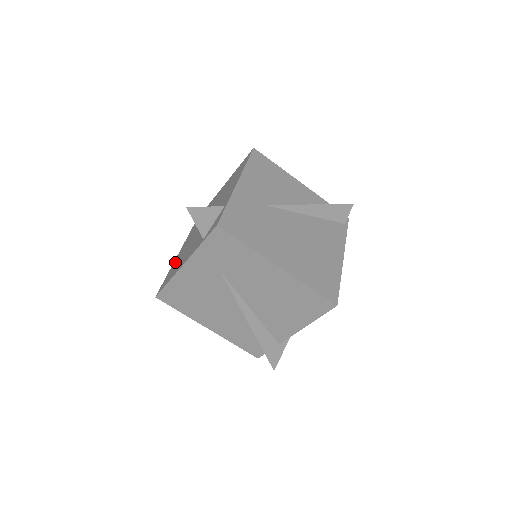
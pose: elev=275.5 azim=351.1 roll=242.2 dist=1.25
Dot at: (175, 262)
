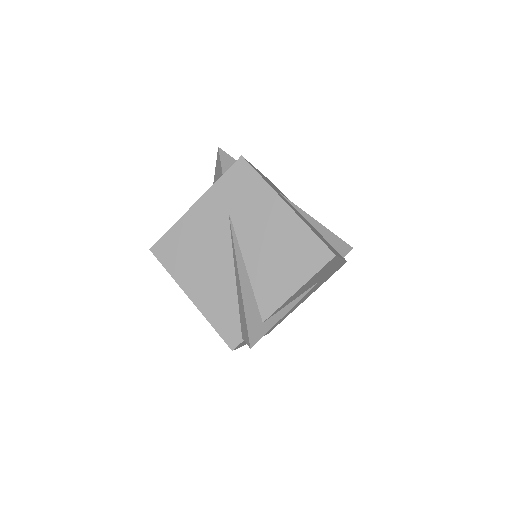
Dot at: occluded
